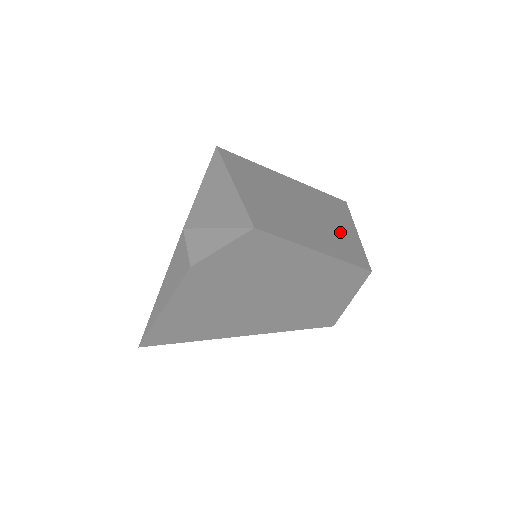
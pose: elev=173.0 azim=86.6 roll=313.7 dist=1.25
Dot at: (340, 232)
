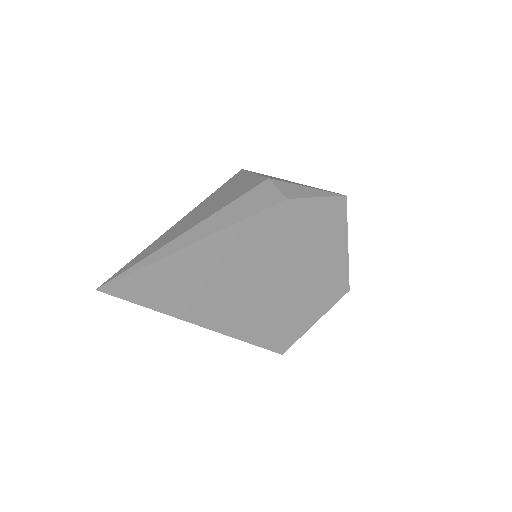
Dot at: occluded
